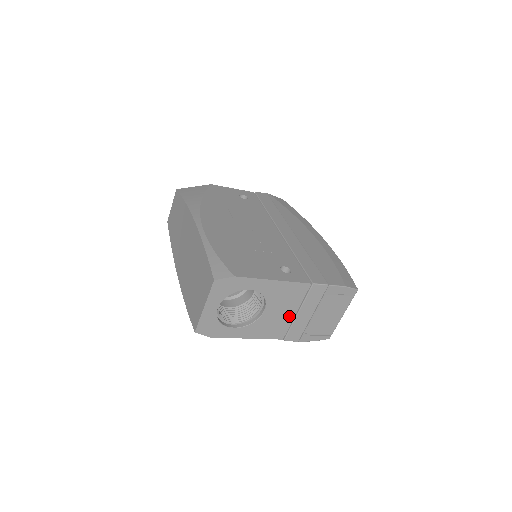
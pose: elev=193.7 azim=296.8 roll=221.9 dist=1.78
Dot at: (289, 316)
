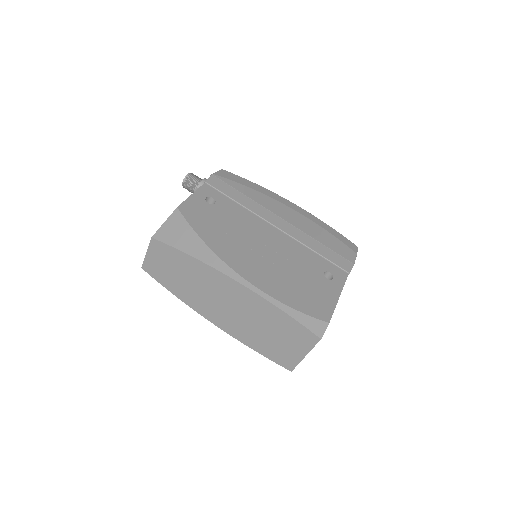
Dot at: occluded
